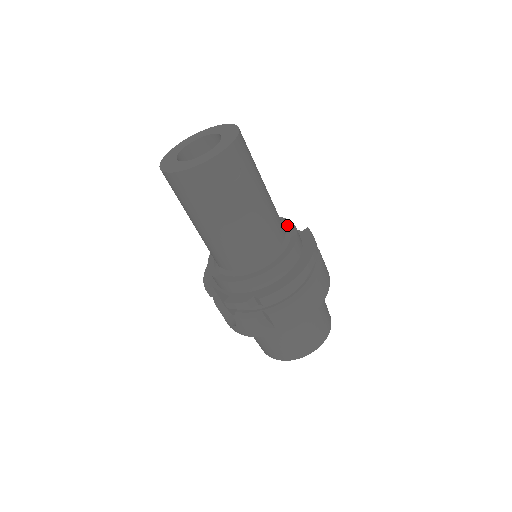
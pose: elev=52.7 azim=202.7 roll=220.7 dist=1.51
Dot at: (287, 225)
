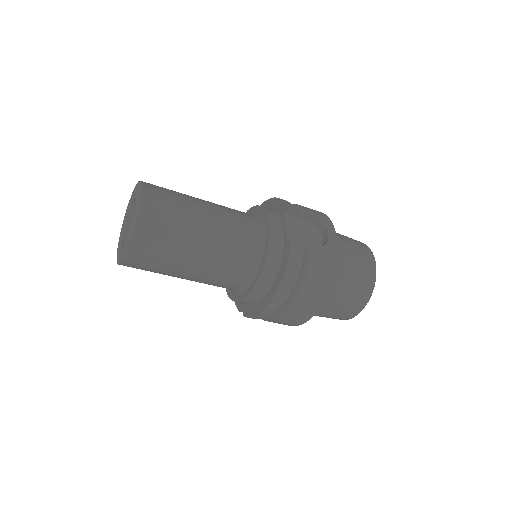
Dot at: (265, 242)
